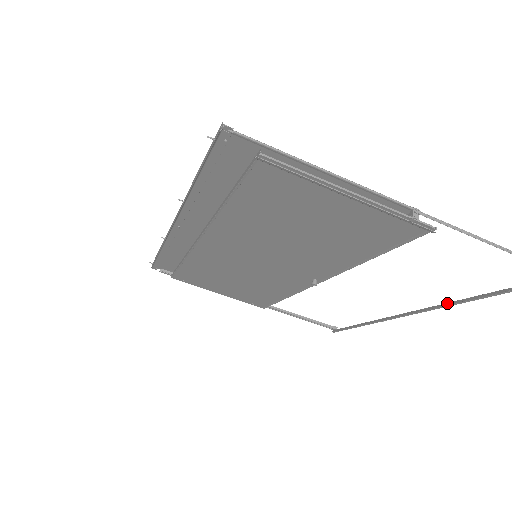
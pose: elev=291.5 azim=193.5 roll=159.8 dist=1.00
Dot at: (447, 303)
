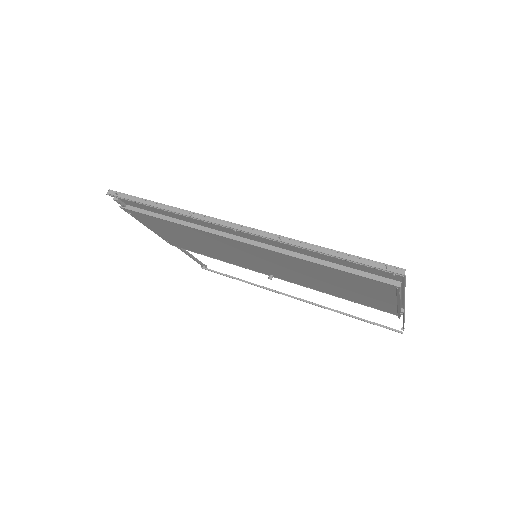
Dot at: (327, 307)
